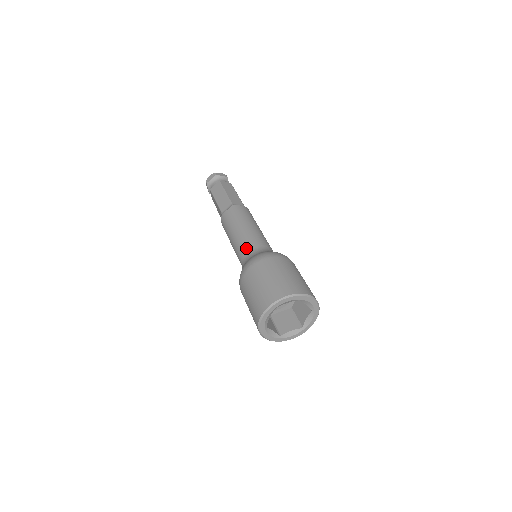
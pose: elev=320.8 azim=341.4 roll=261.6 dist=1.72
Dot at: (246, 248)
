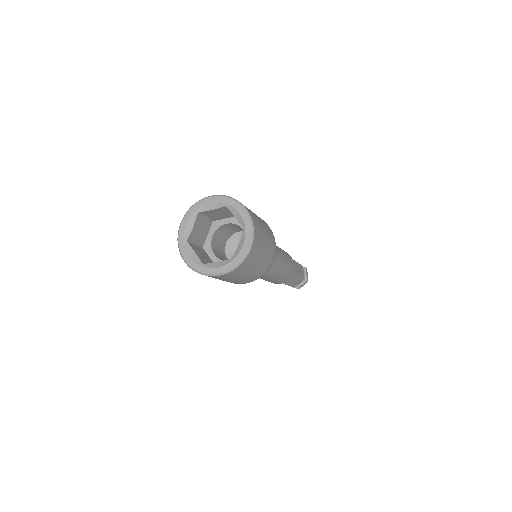
Dot at: occluded
